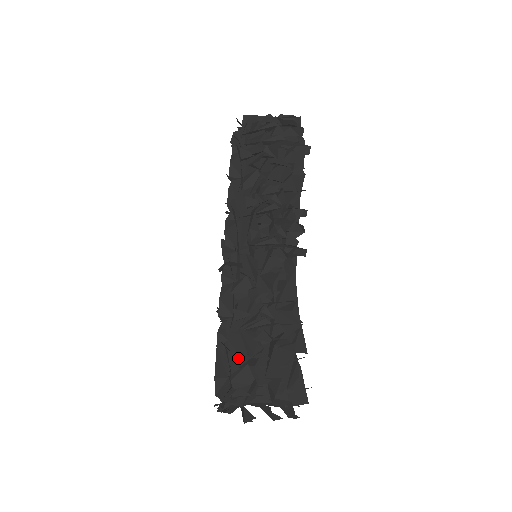
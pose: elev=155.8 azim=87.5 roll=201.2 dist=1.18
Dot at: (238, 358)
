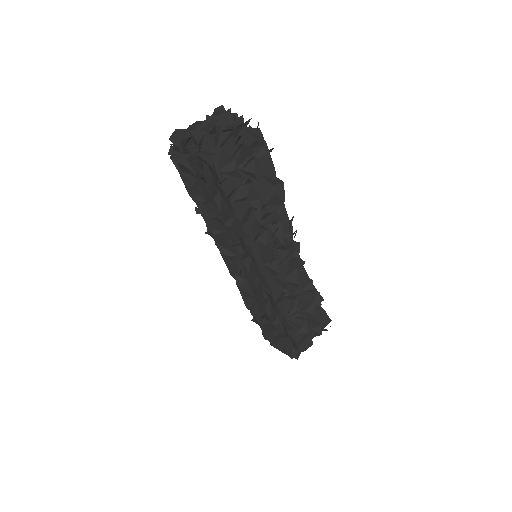
Dot at: occluded
